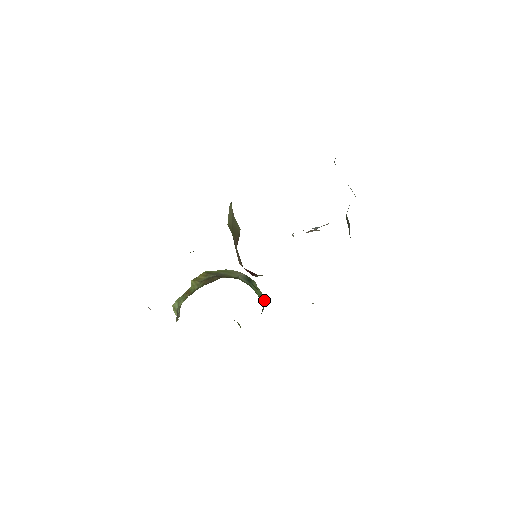
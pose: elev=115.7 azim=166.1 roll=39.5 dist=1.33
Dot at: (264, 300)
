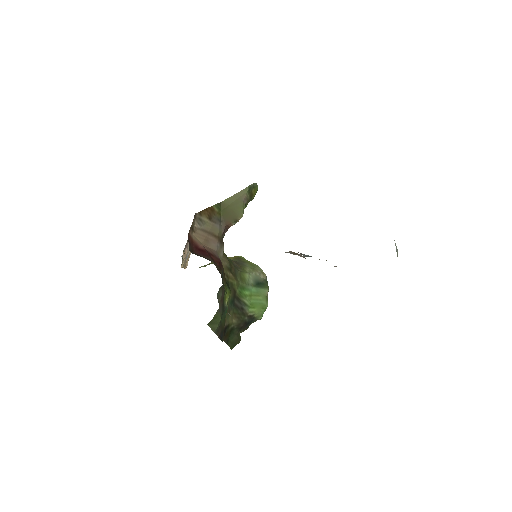
Dot at: (263, 312)
